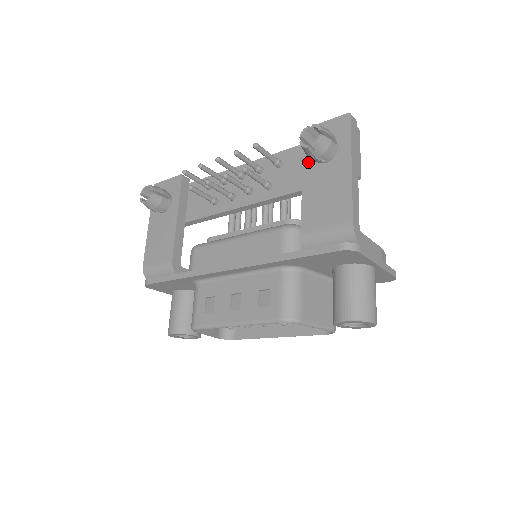
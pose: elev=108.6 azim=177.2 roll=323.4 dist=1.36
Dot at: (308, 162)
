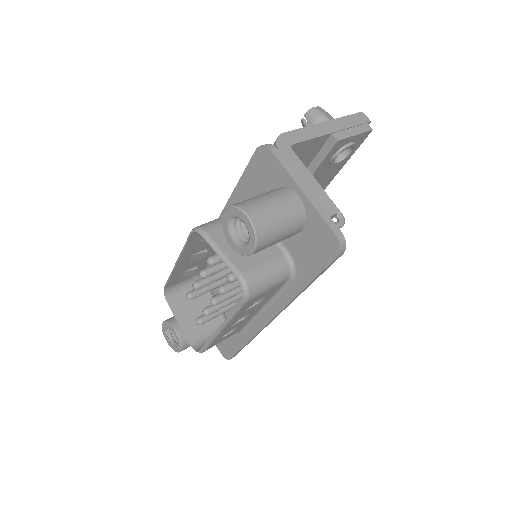
Dot at: occluded
